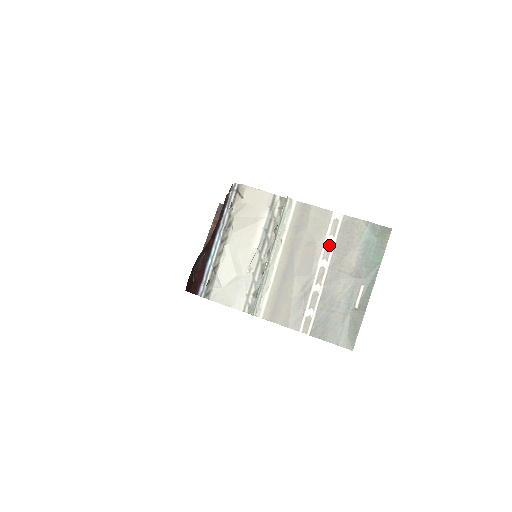
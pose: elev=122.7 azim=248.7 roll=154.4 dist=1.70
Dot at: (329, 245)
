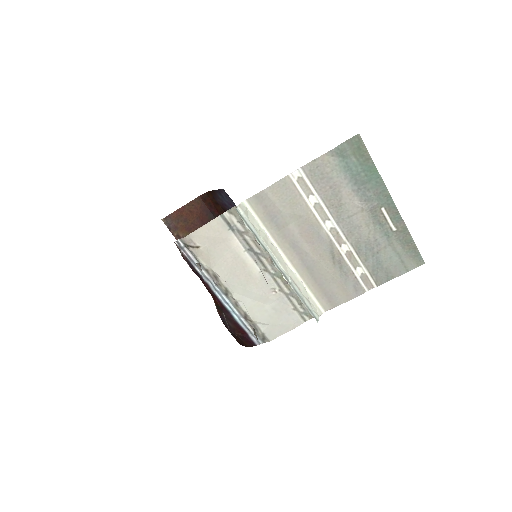
Dot at: (317, 206)
